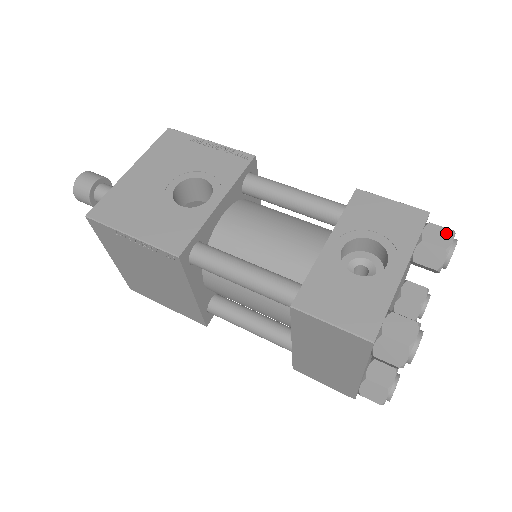
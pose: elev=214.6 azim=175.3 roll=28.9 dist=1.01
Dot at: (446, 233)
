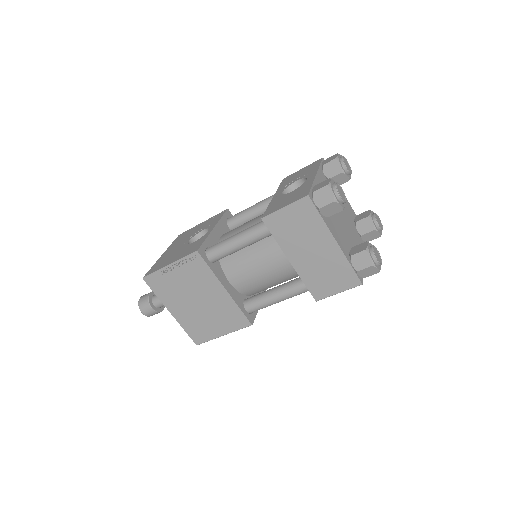
Dot at: (334, 156)
